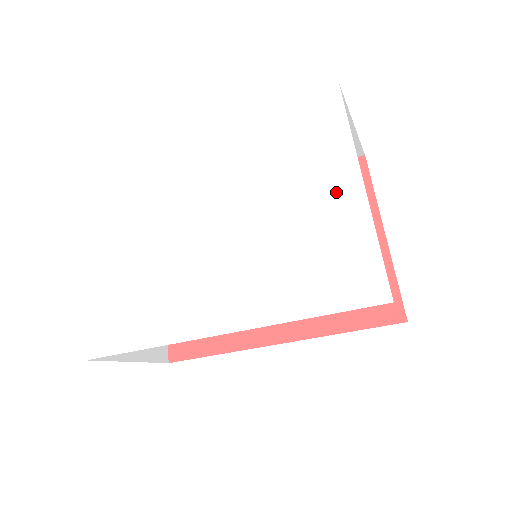
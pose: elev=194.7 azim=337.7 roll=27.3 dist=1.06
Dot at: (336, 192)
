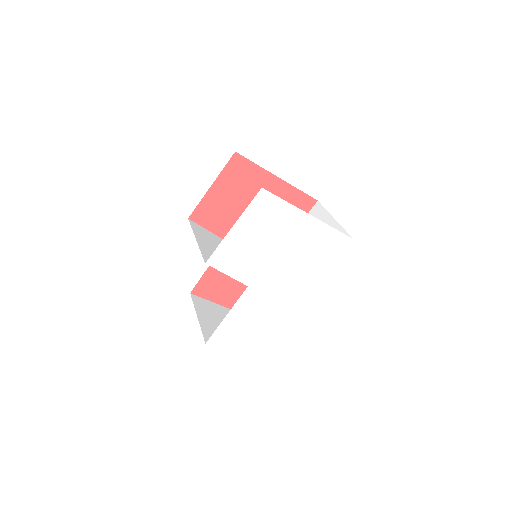
Dot at: (302, 227)
